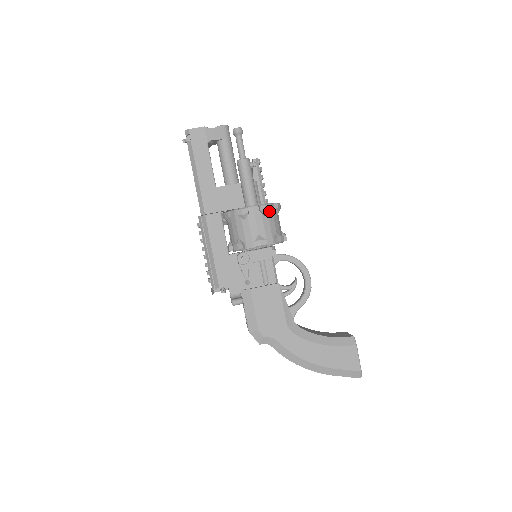
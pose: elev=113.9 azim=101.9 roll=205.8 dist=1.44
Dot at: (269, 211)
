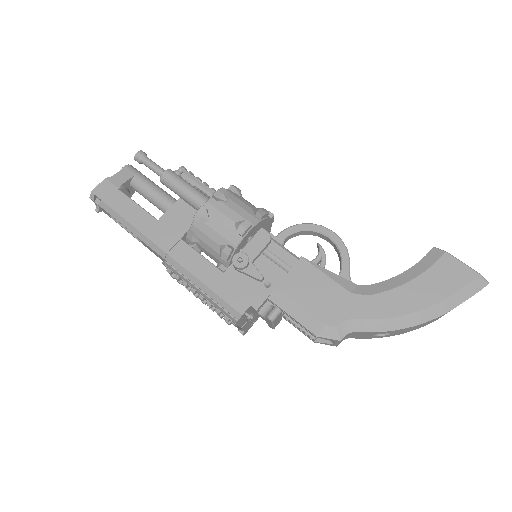
Dot at: (228, 196)
